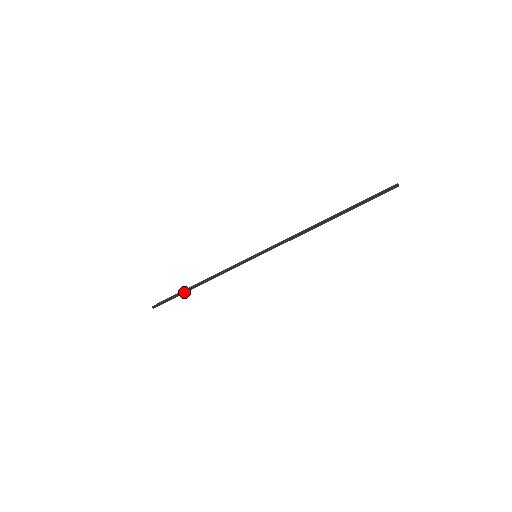
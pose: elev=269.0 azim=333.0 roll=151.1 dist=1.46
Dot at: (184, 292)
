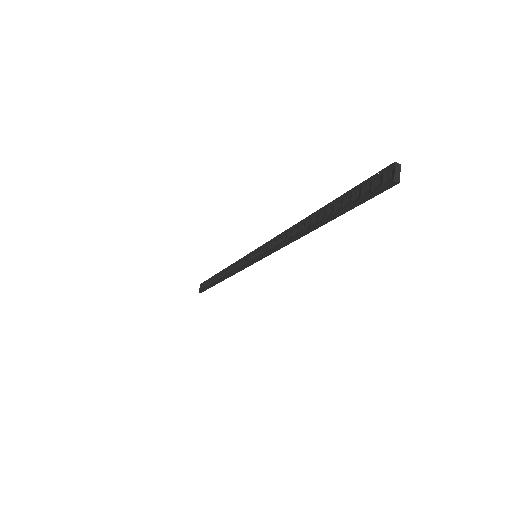
Dot at: (215, 284)
